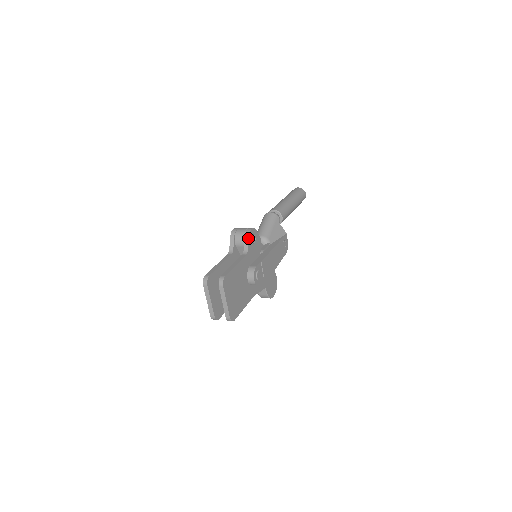
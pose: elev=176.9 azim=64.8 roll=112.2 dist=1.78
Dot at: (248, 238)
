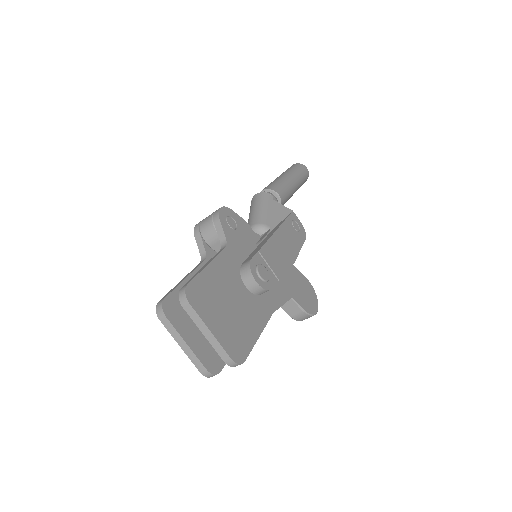
Dot at: (219, 222)
